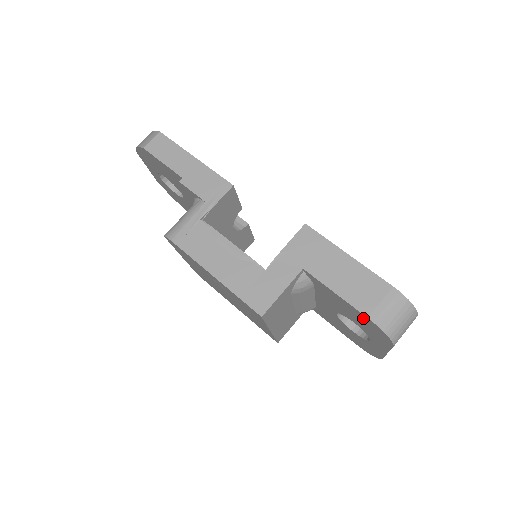
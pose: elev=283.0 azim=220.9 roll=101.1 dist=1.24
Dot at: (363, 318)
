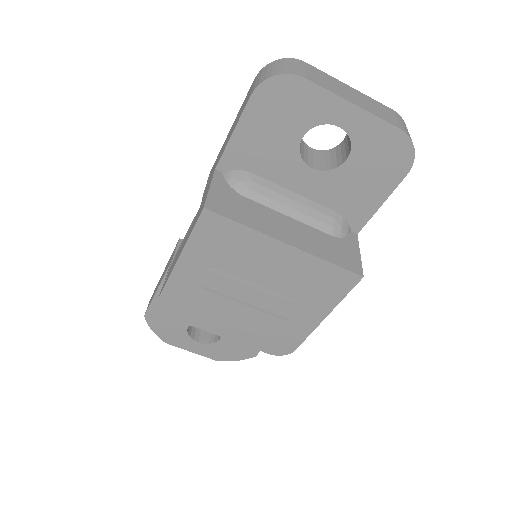
Dot at: (261, 107)
